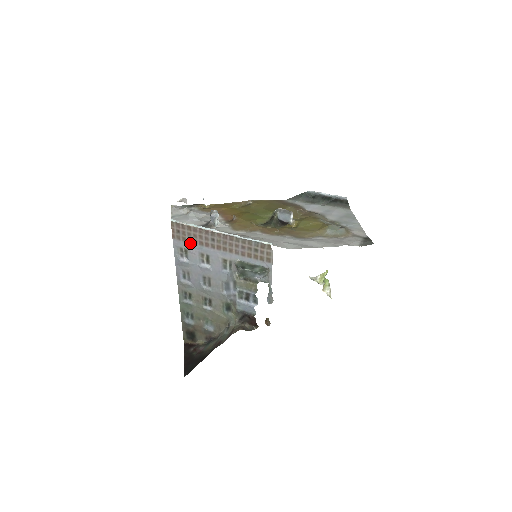
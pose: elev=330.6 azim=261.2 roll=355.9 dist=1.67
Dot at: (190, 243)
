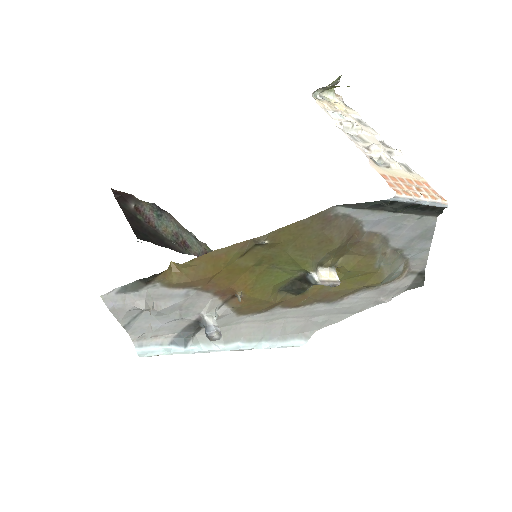
Dot at: occluded
